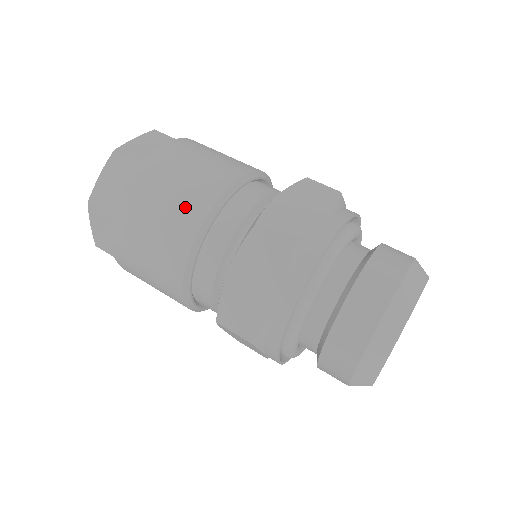
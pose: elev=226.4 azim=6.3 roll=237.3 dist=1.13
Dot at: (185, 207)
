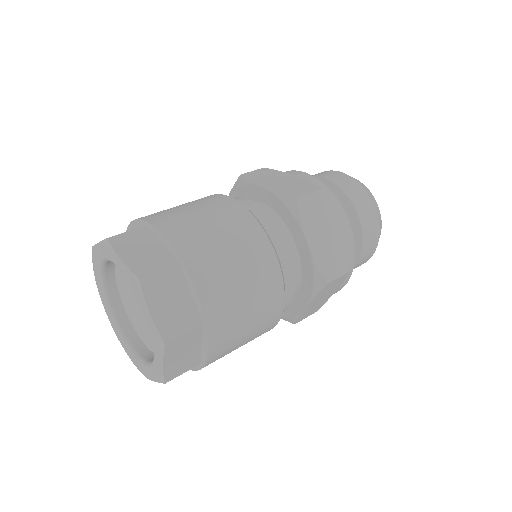
Dot at: (266, 314)
